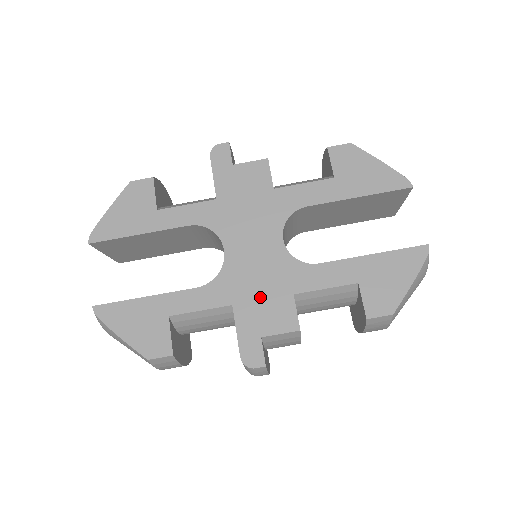
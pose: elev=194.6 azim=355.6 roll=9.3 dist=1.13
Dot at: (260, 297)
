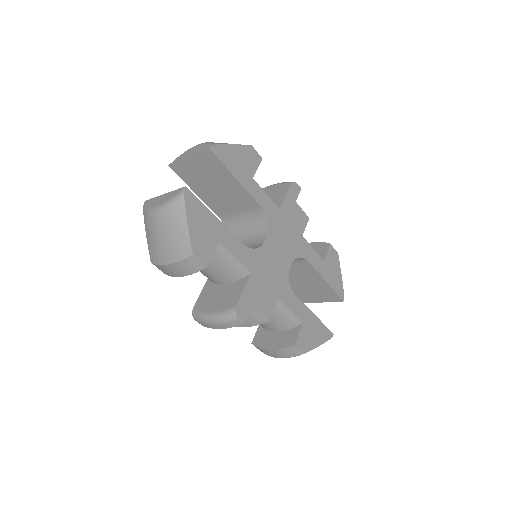
Dot at: (265, 283)
